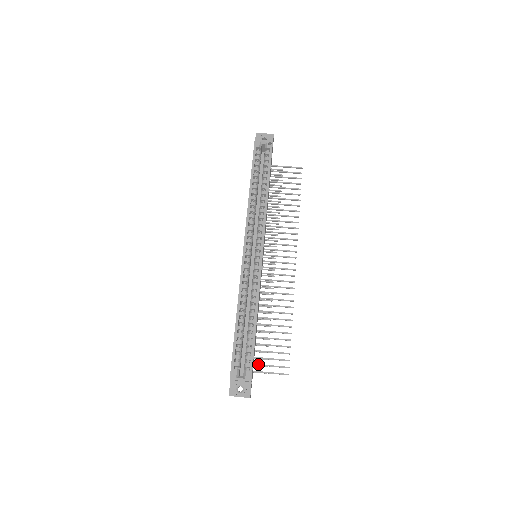
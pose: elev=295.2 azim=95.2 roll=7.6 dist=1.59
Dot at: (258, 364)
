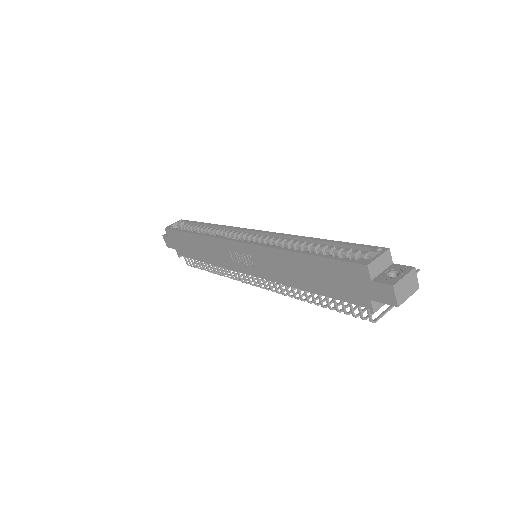
Dot at: occluded
